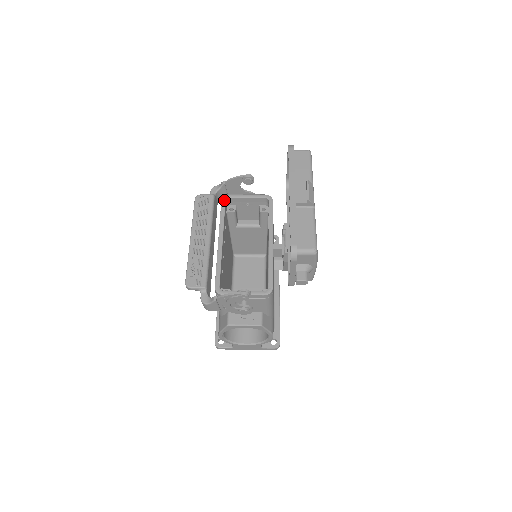
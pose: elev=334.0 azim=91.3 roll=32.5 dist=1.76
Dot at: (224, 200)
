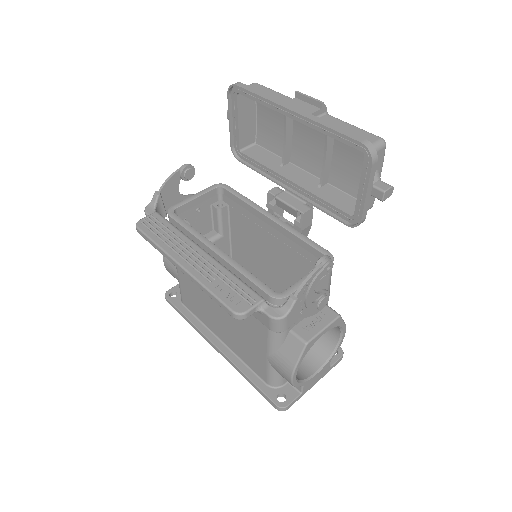
Dot at: (172, 213)
